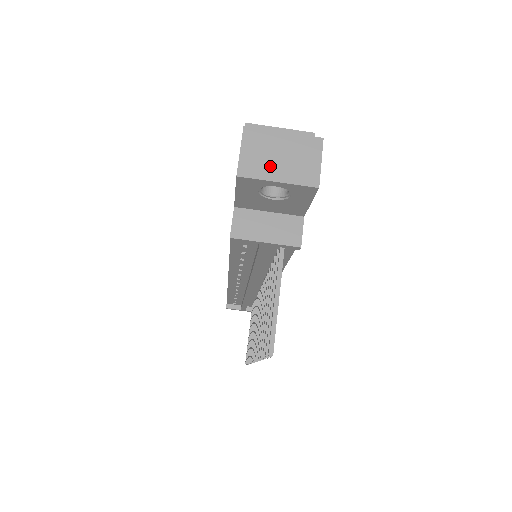
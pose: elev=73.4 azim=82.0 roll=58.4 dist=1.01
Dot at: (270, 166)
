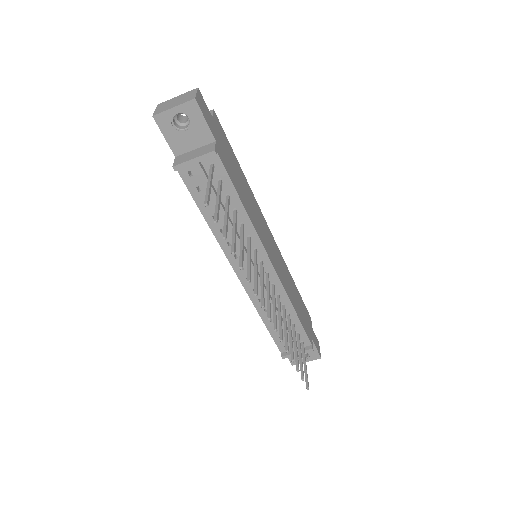
Dot at: (170, 106)
